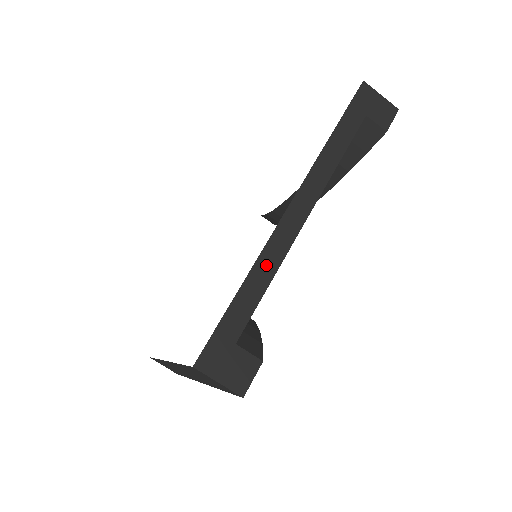
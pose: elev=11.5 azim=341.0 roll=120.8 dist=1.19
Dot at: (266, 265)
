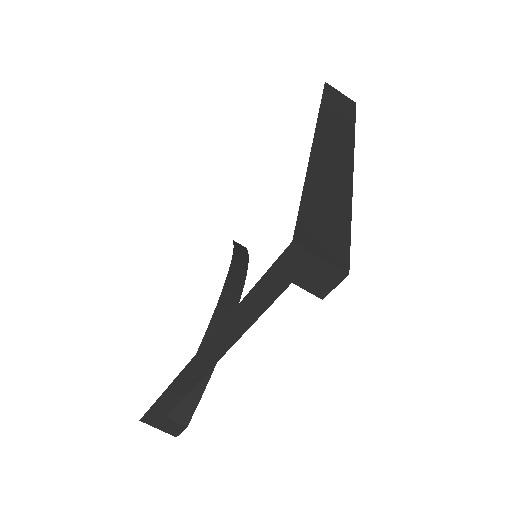
Dot at: (181, 386)
